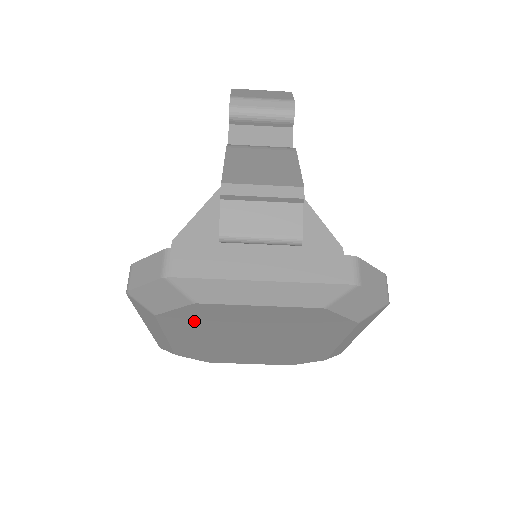
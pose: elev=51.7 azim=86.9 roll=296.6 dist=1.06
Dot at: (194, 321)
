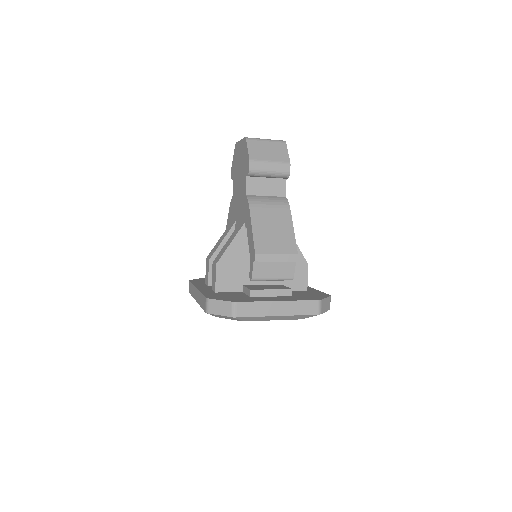
Dot at: occluded
